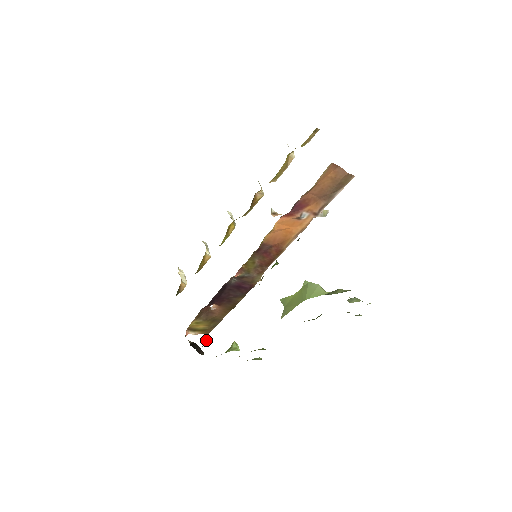
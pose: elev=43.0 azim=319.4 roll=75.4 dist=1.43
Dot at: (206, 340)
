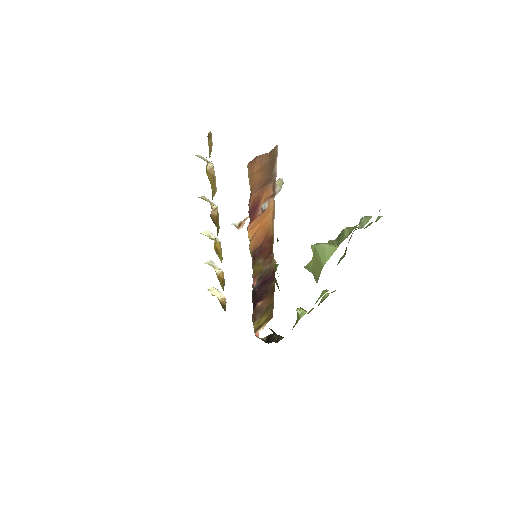
Dot at: (275, 335)
